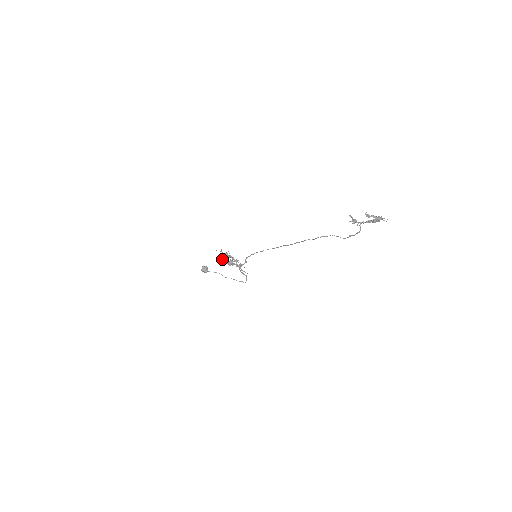
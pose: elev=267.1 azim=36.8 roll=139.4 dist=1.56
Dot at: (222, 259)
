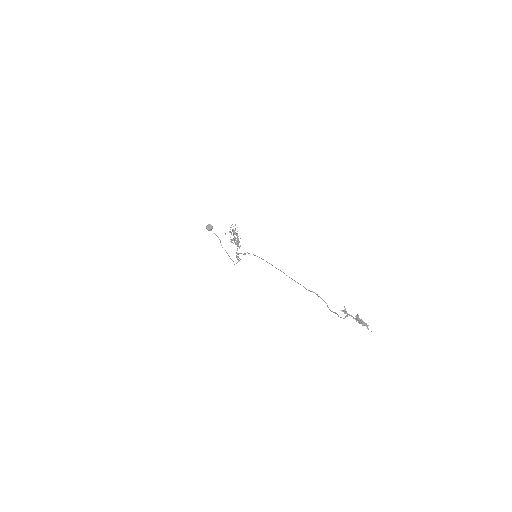
Dot at: occluded
